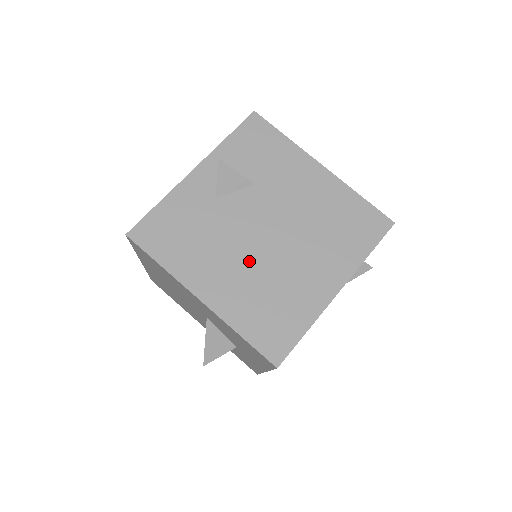
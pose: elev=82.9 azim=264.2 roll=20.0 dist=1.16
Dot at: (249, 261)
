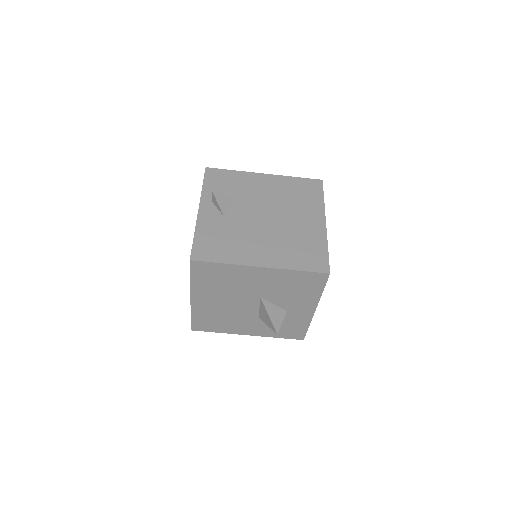
Dot at: (269, 235)
